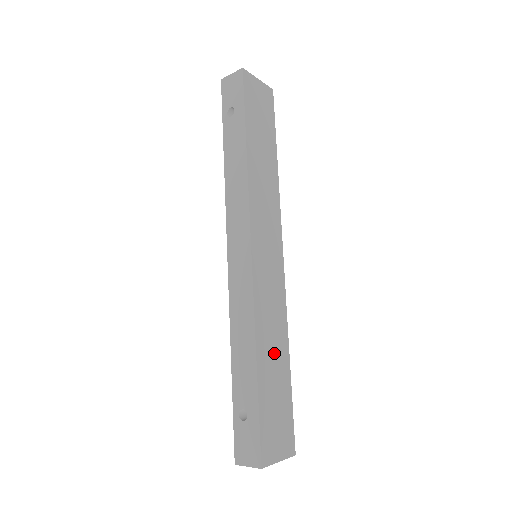
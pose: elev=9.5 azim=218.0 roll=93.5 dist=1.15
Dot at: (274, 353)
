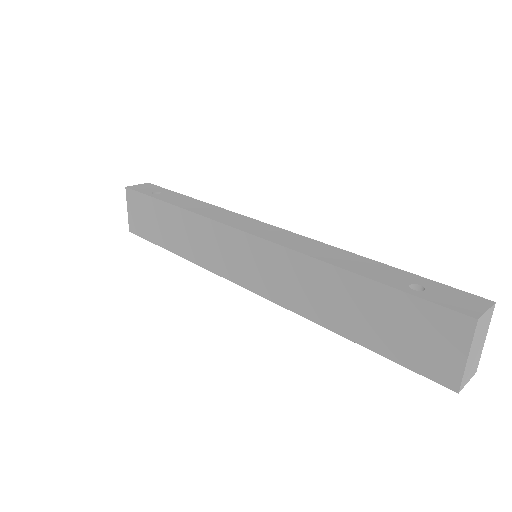
Dot at: occluded
